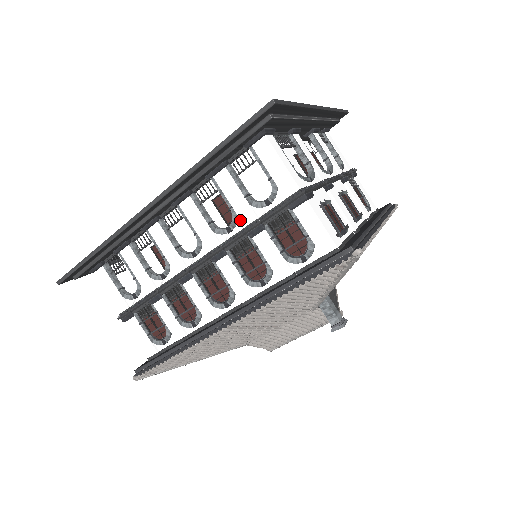
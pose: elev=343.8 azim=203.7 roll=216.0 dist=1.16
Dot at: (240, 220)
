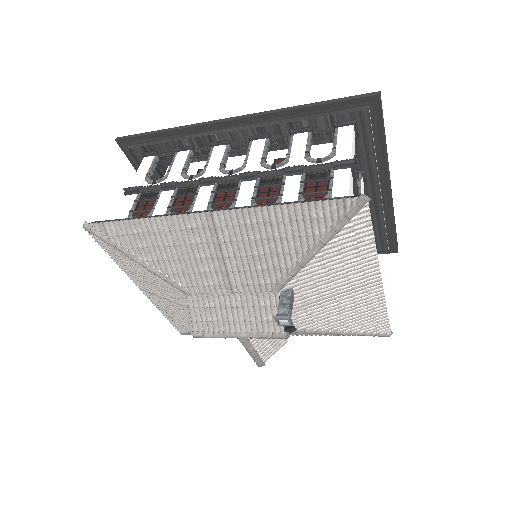
Dot at: (288, 164)
